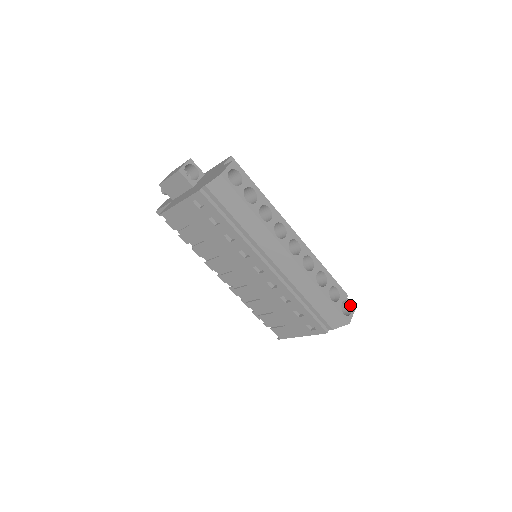
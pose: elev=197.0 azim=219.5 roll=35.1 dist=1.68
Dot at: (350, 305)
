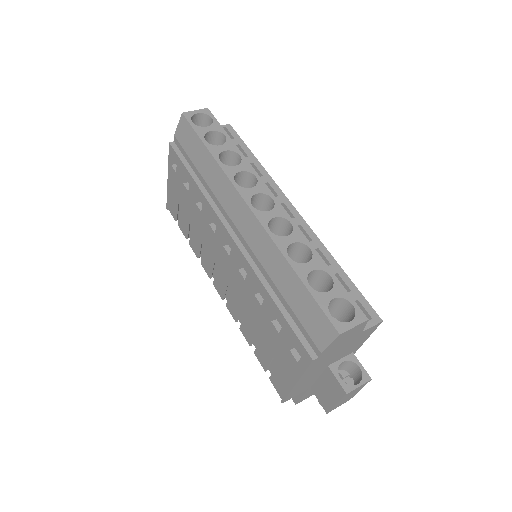
Dot at: (354, 310)
